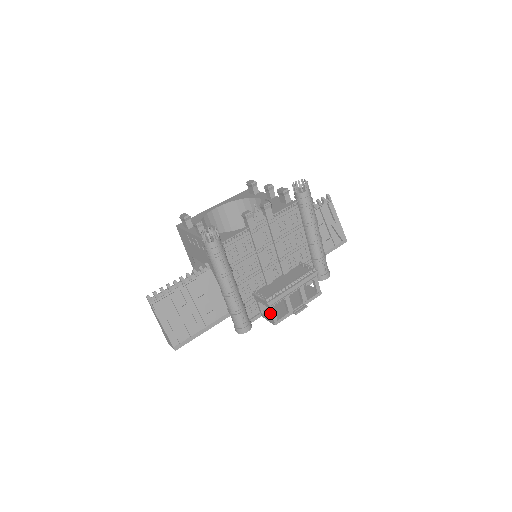
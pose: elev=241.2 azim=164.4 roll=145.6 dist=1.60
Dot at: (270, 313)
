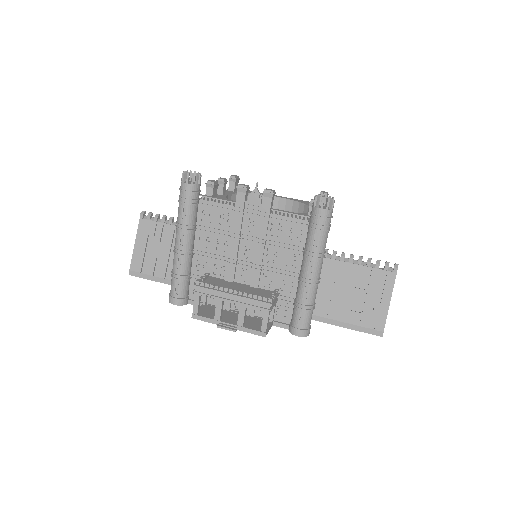
Dot at: (195, 301)
